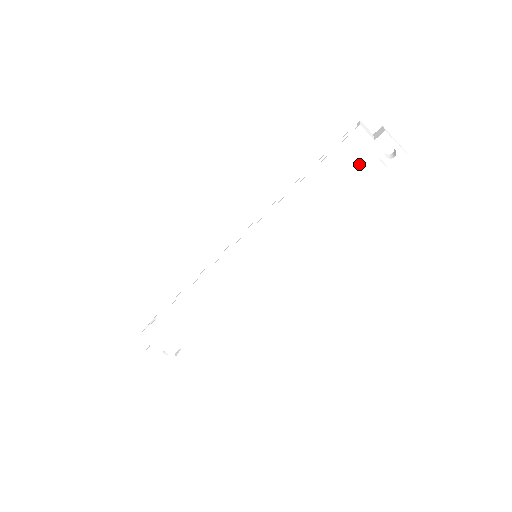
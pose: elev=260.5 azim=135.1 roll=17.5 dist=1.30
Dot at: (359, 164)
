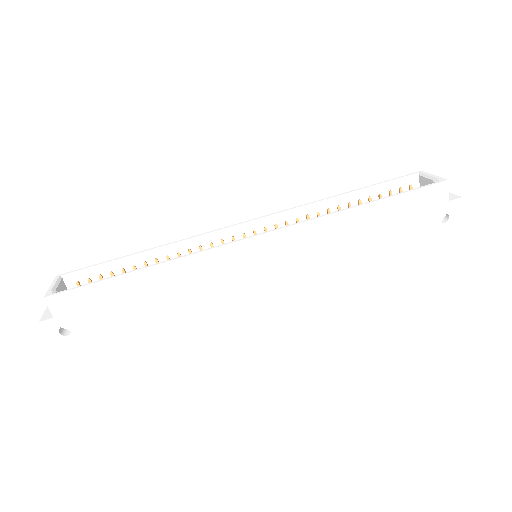
Dot at: (425, 215)
